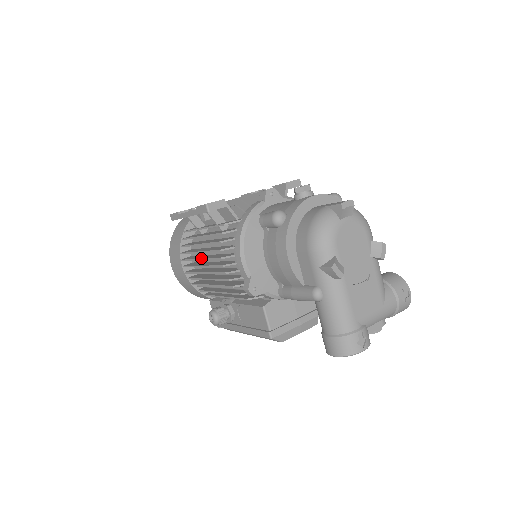
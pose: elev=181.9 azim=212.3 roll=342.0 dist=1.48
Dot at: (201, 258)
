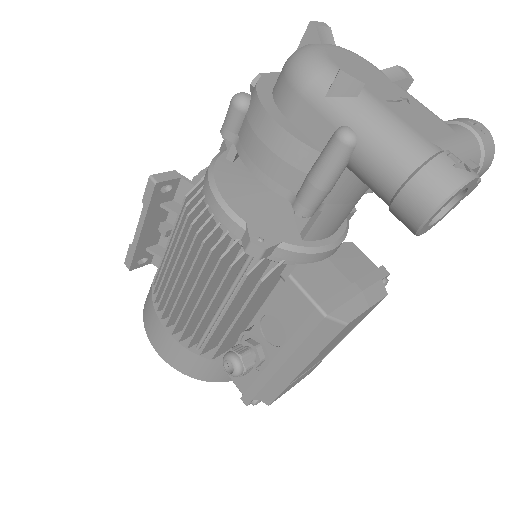
Dot at: occluded
